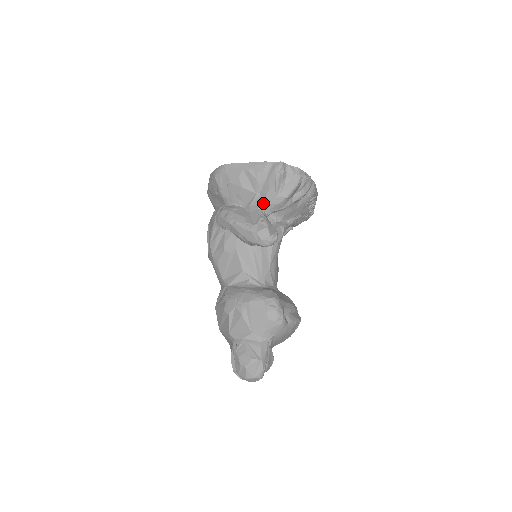
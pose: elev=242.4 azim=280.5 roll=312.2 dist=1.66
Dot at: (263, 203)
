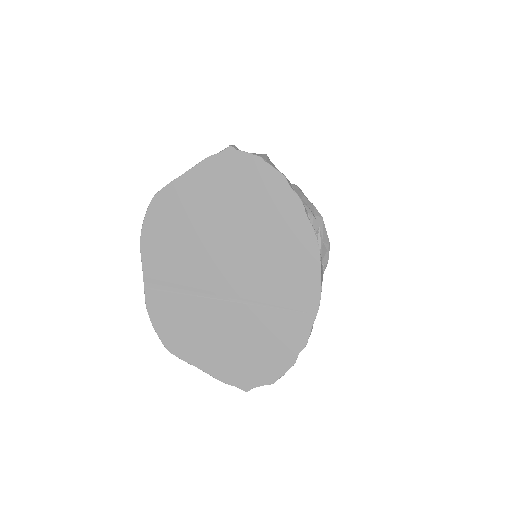
Dot at: occluded
